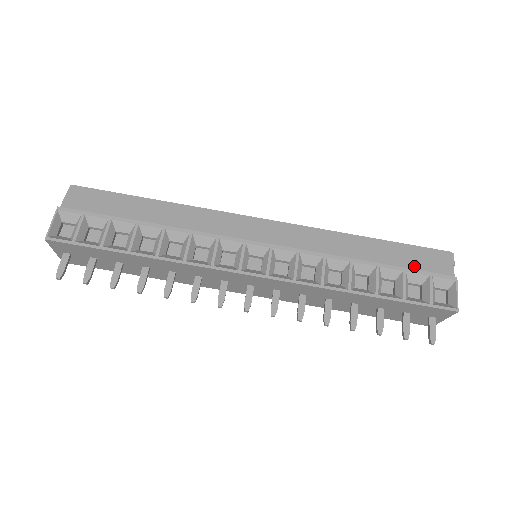
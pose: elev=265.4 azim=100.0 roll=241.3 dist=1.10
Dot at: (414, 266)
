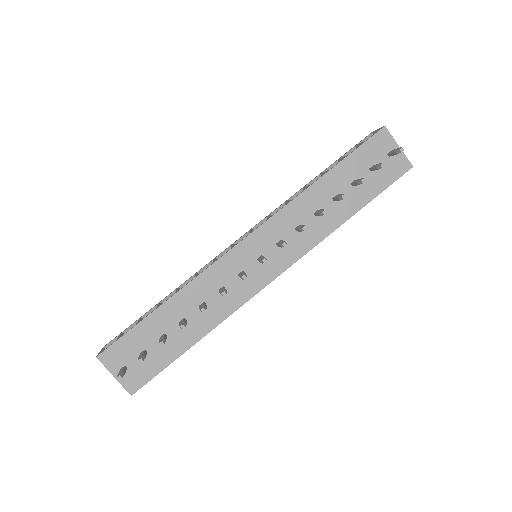
Dot at: occluded
